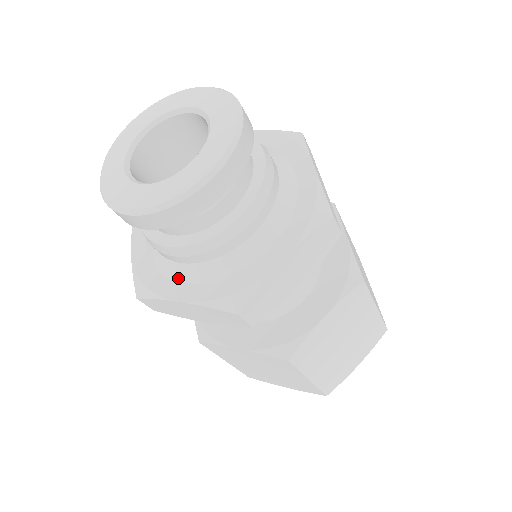
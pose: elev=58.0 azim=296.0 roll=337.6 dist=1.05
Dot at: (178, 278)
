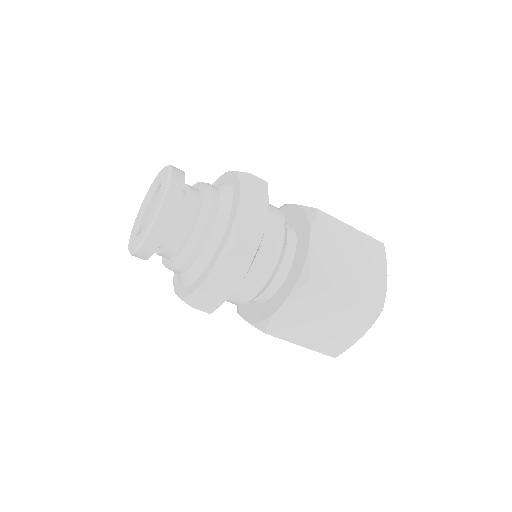
Dot at: (180, 281)
